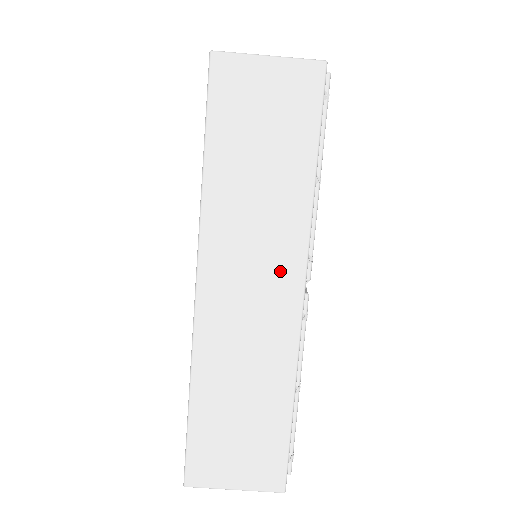
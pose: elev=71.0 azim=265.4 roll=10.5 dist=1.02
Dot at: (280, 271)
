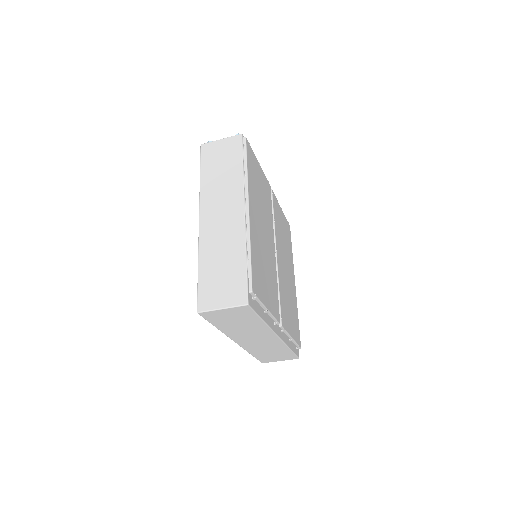
Dot at: (265, 336)
